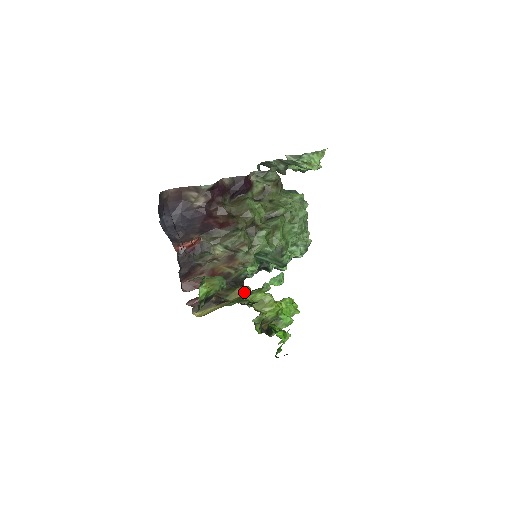
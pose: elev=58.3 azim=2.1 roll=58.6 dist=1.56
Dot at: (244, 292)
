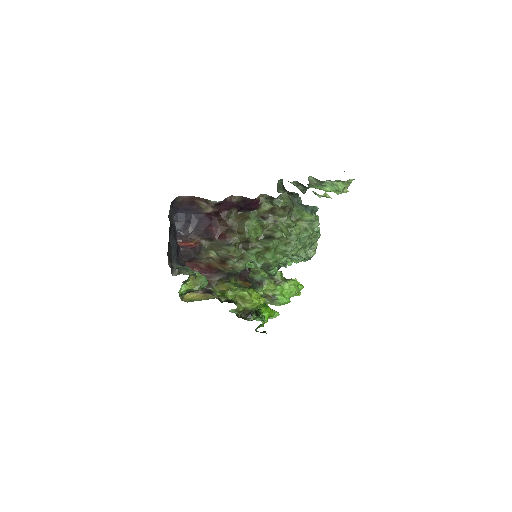
Dot at: (228, 288)
